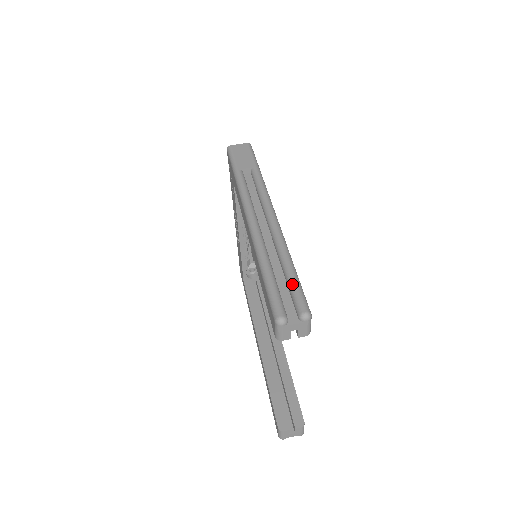
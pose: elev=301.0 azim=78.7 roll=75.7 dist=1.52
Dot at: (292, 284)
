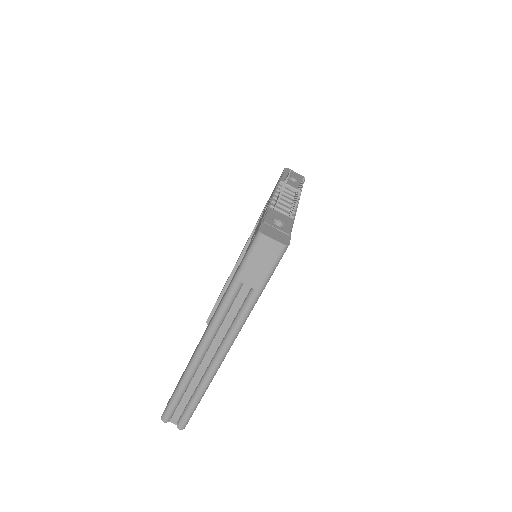
Dot at: (187, 410)
